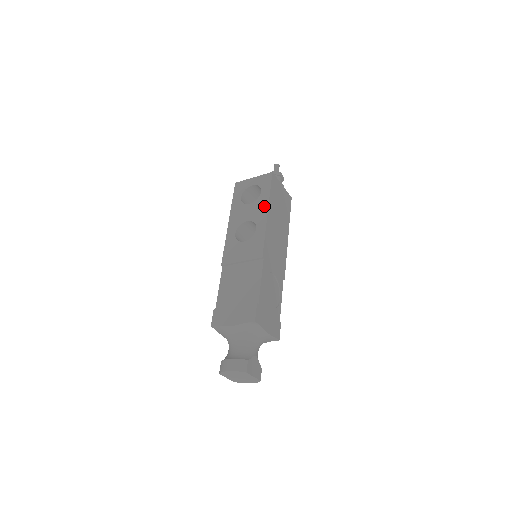
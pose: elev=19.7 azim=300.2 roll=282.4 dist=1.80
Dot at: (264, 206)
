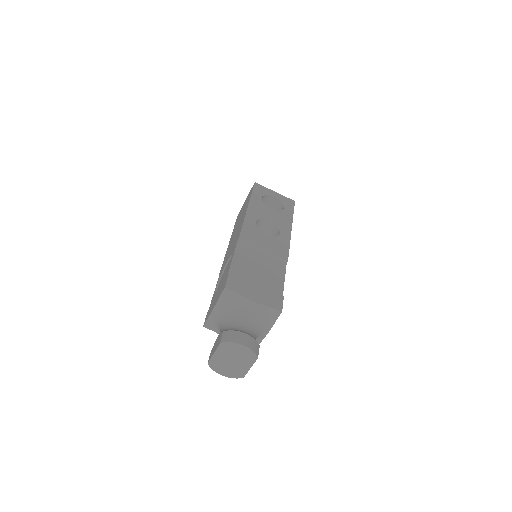
Dot at: (288, 221)
